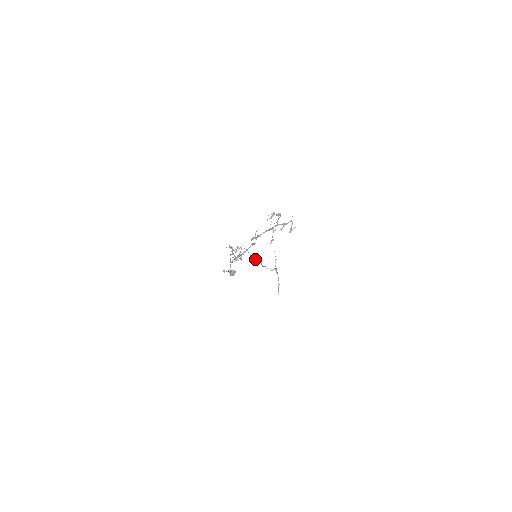
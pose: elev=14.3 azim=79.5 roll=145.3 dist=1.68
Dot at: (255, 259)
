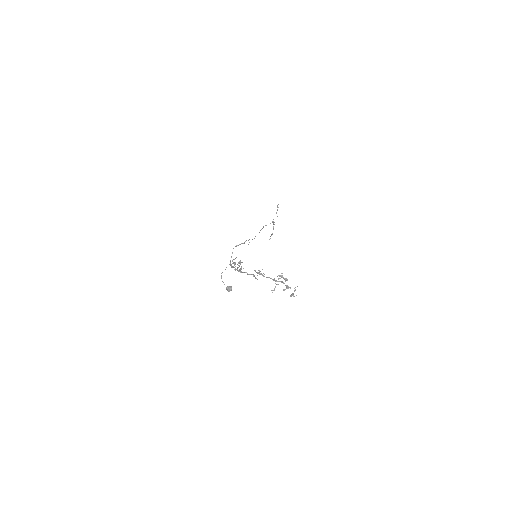
Dot at: (255, 236)
